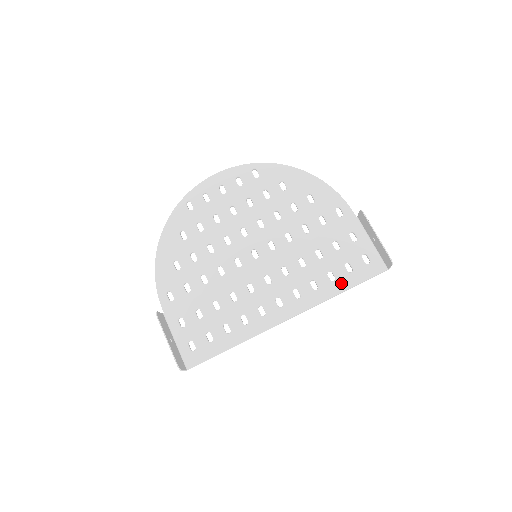
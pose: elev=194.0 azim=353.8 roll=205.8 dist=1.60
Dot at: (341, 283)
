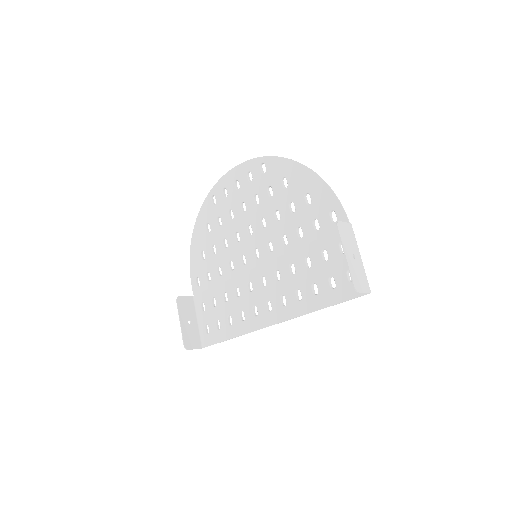
Dot at: (322, 299)
